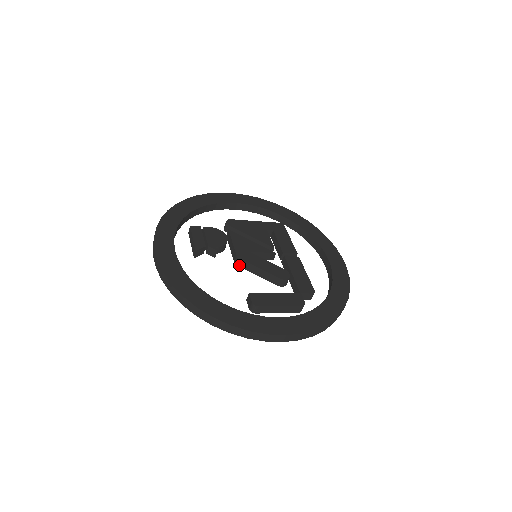
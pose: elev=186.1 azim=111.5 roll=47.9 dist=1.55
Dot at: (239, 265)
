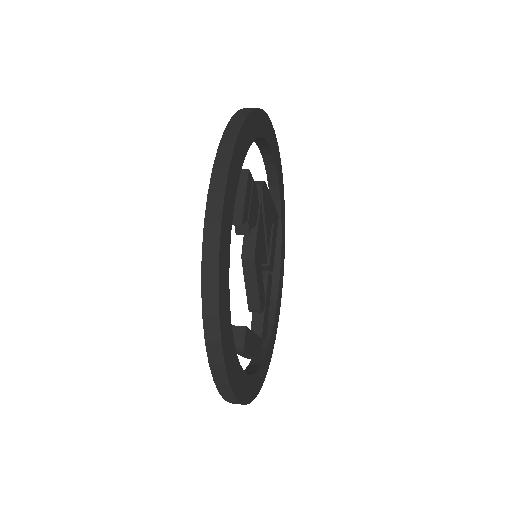
Dot at: (244, 261)
